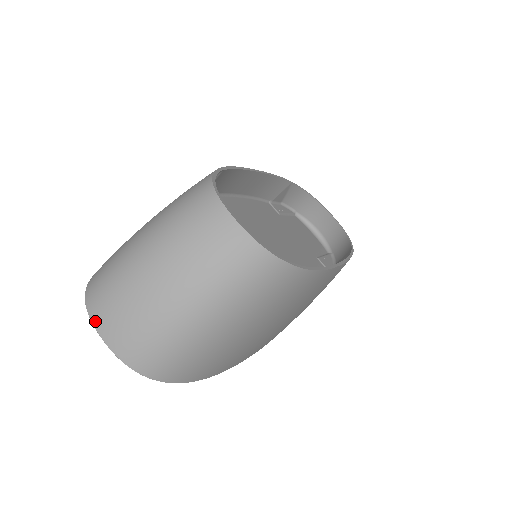
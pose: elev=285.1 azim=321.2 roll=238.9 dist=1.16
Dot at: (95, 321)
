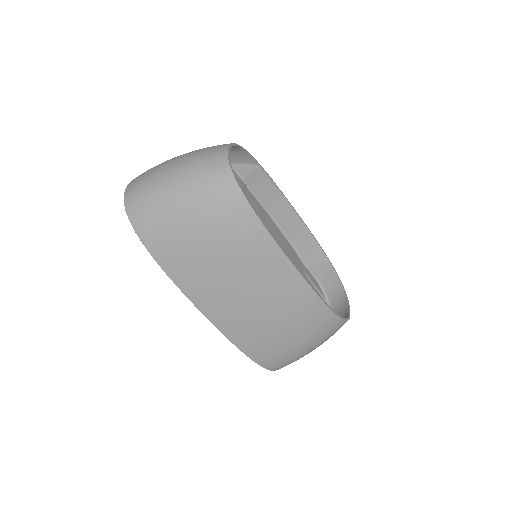
Dot at: occluded
